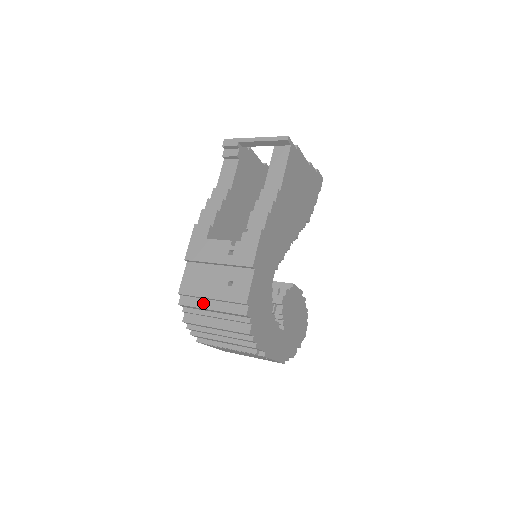
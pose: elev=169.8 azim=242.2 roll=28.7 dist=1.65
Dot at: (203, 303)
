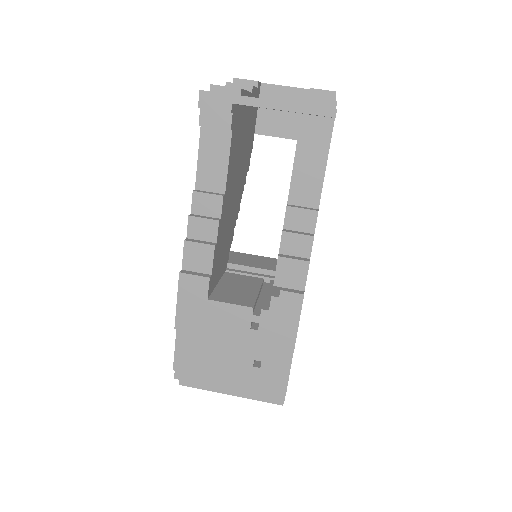
Dot at: (215, 380)
